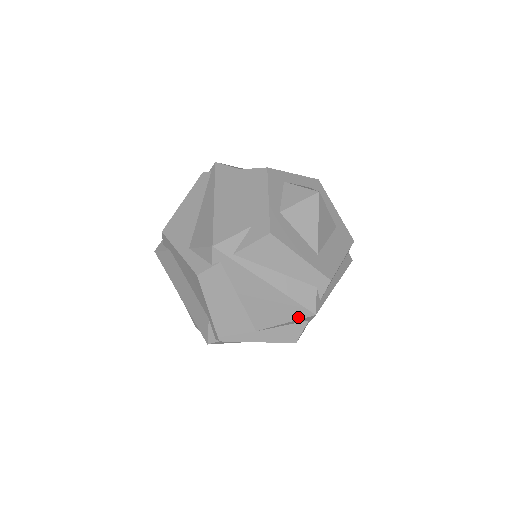
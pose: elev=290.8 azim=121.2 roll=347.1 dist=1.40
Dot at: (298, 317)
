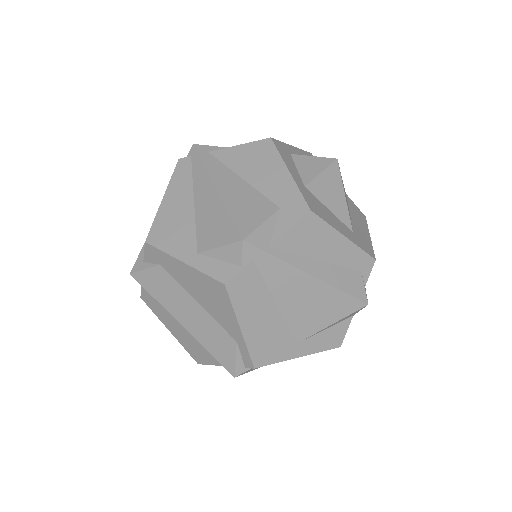
Dot at: (348, 312)
